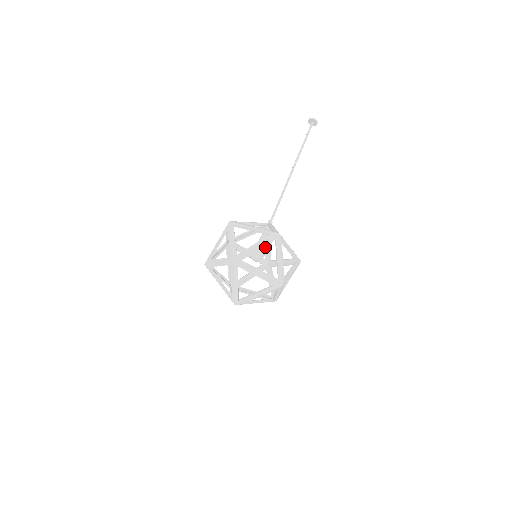
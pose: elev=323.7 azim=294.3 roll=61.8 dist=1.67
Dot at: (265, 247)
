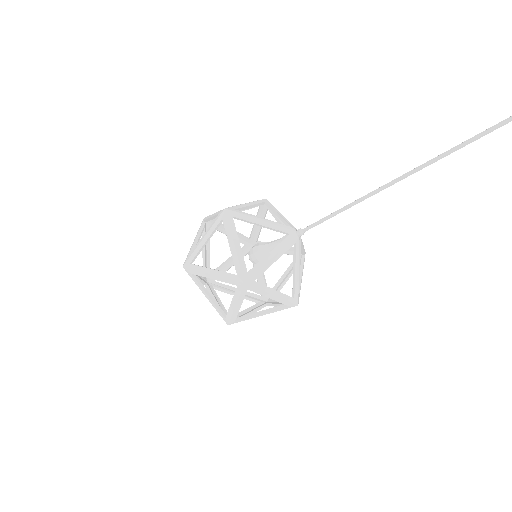
Dot at: occluded
